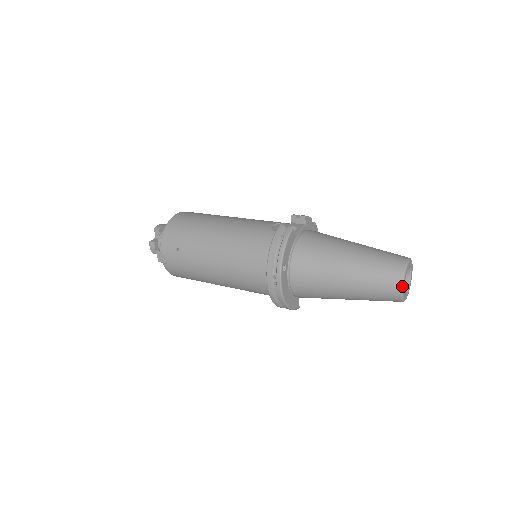
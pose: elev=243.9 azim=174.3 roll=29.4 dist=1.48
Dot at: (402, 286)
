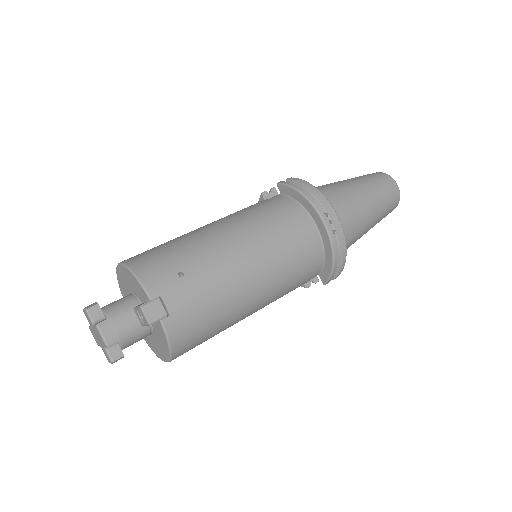
Dot at: (395, 182)
